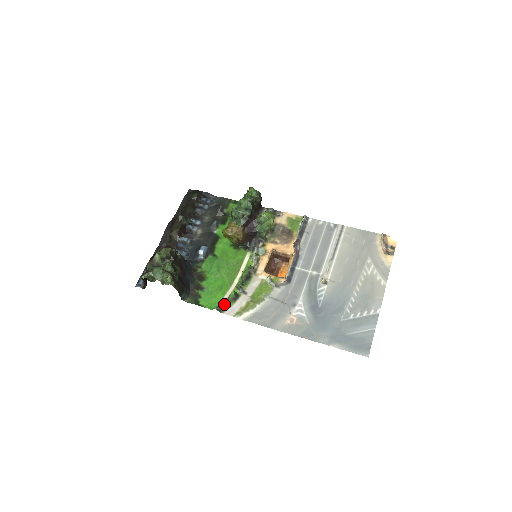
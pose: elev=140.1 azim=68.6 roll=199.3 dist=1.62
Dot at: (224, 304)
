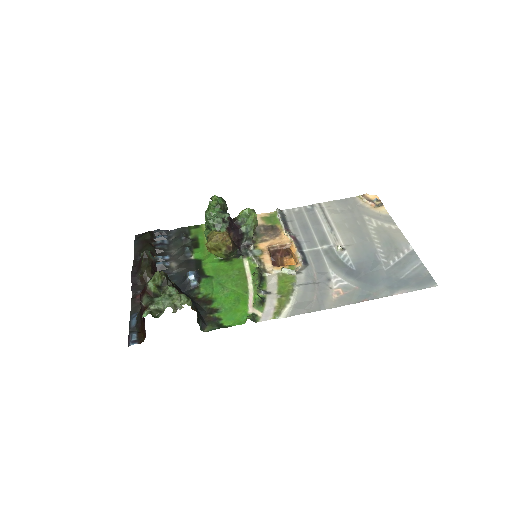
Dot at: (253, 313)
